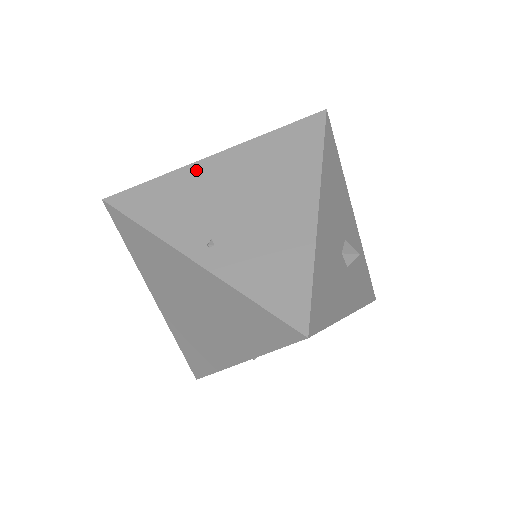
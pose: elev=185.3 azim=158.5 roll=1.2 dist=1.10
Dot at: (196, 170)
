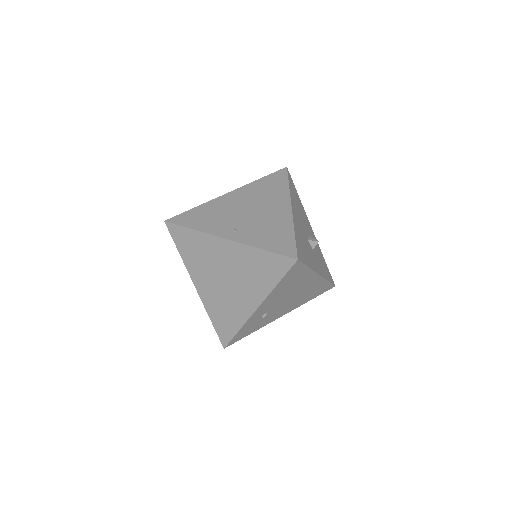
Dot at: (218, 201)
